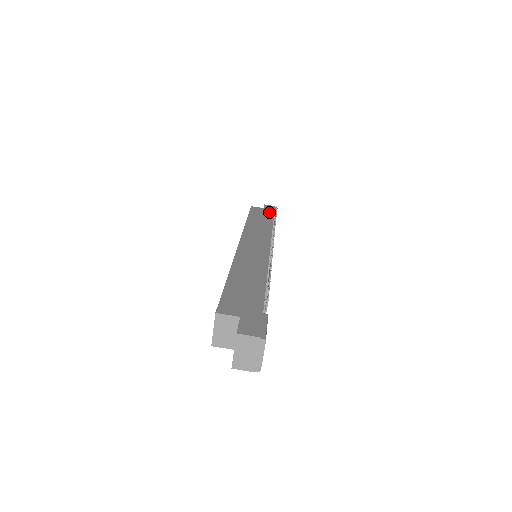
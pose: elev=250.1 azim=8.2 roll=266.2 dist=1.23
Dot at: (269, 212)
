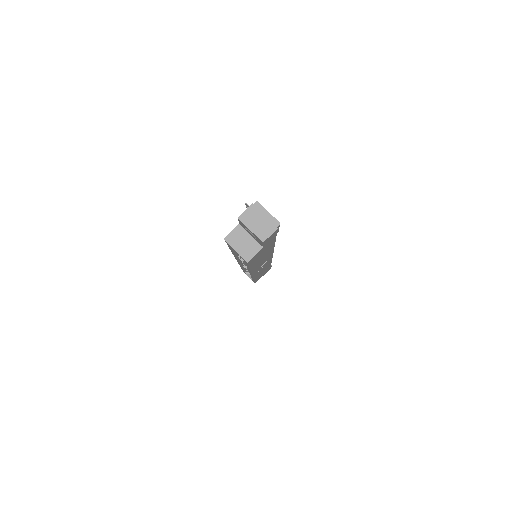
Dot at: occluded
